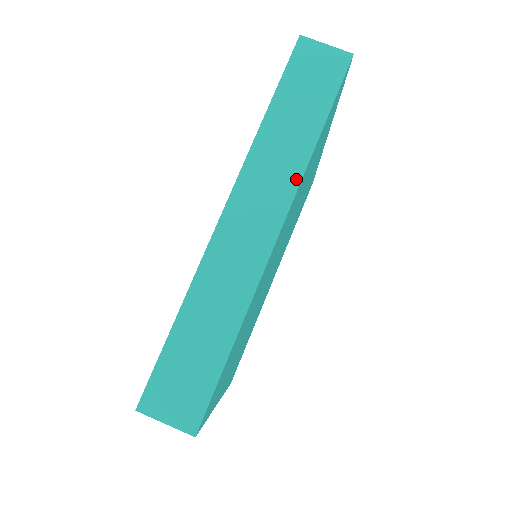
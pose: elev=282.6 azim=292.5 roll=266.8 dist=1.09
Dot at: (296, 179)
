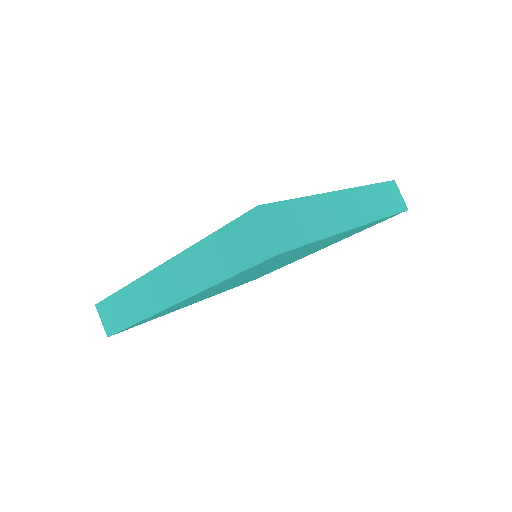
Dot at: (373, 218)
